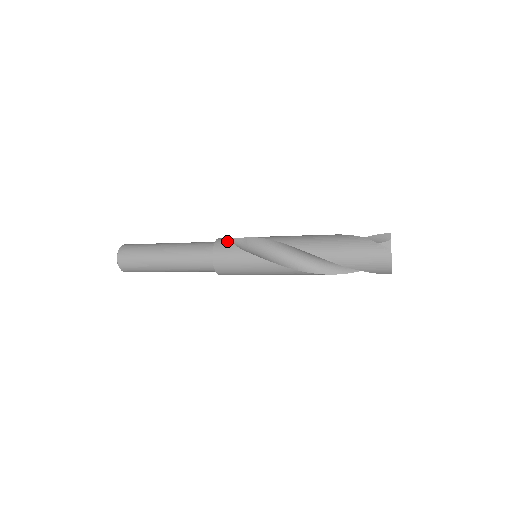
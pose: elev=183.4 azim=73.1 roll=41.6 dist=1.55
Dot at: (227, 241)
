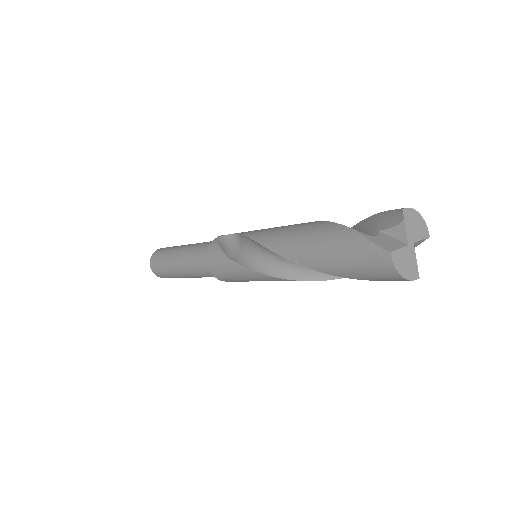
Dot at: (217, 245)
